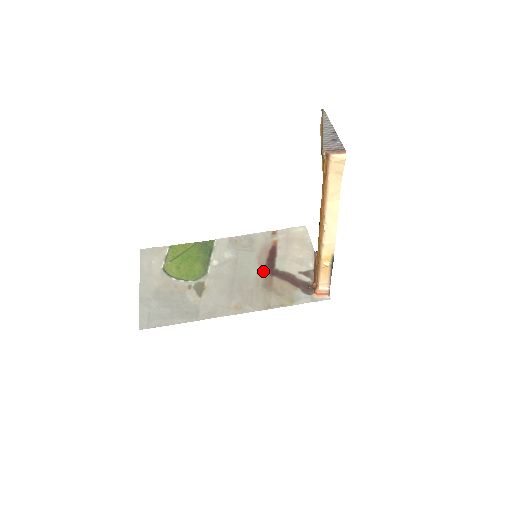
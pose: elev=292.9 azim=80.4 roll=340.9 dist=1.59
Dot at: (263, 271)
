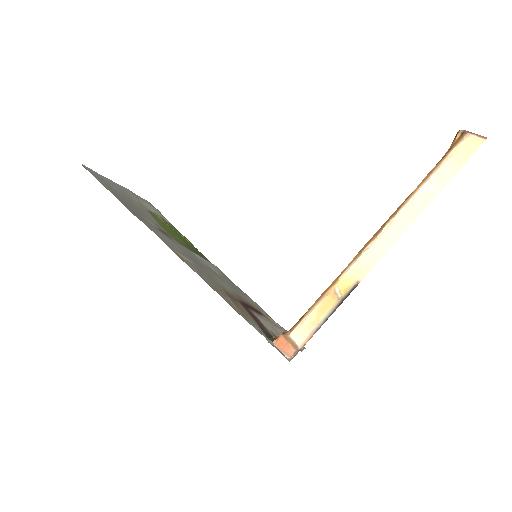
Dot at: (236, 296)
